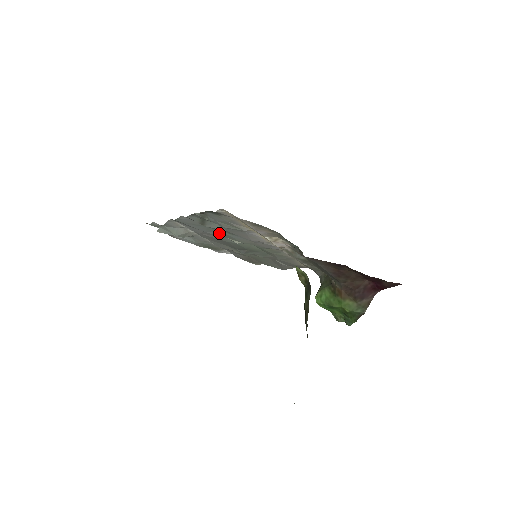
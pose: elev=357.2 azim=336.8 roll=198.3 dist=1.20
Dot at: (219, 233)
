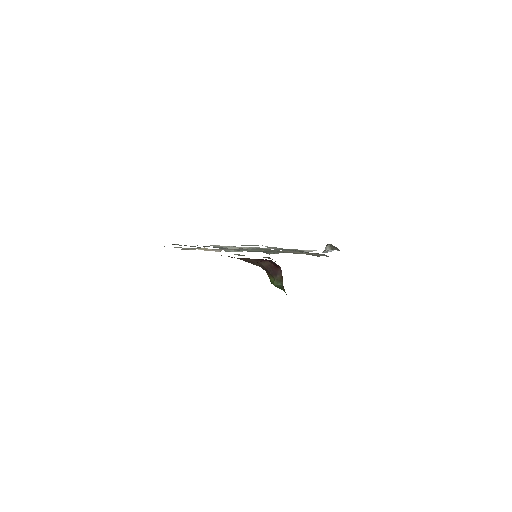
Dot at: occluded
